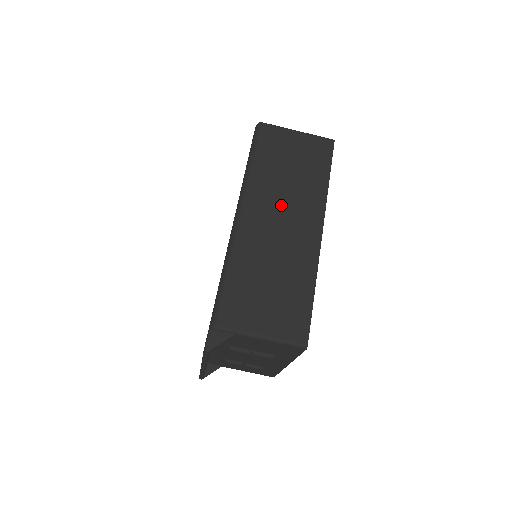
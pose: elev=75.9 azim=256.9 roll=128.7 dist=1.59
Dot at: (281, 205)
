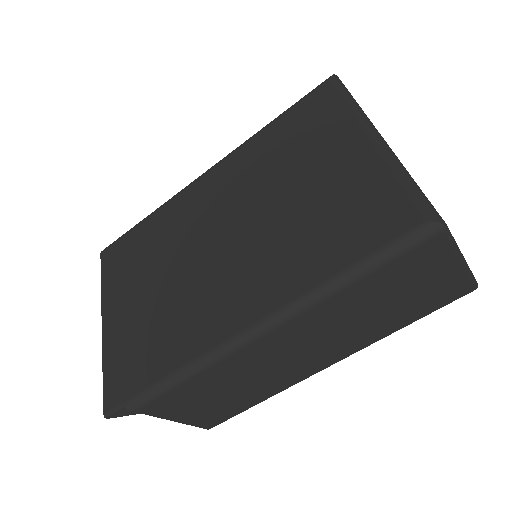
Dot at: (322, 337)
